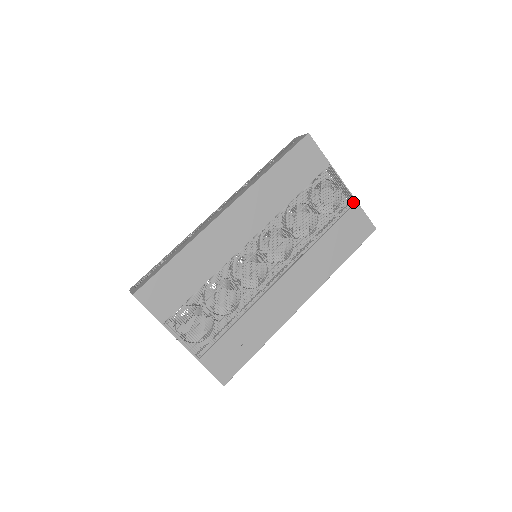
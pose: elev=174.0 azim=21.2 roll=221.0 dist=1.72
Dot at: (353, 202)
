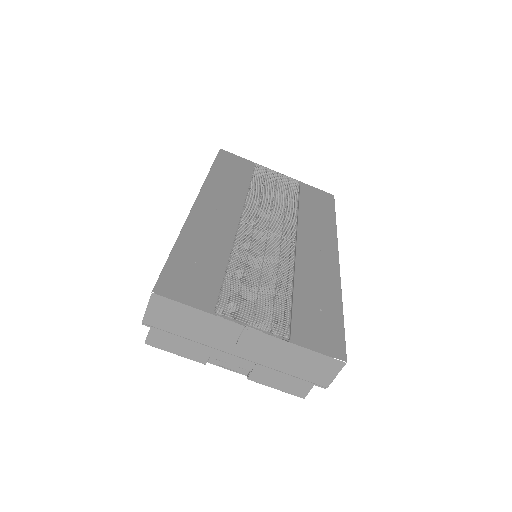
Dot at: (298, 183)
